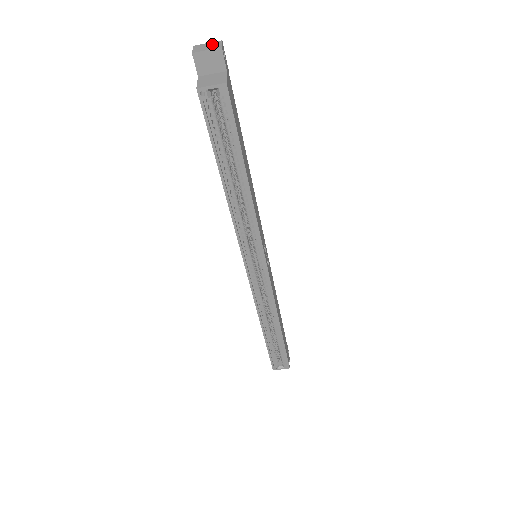
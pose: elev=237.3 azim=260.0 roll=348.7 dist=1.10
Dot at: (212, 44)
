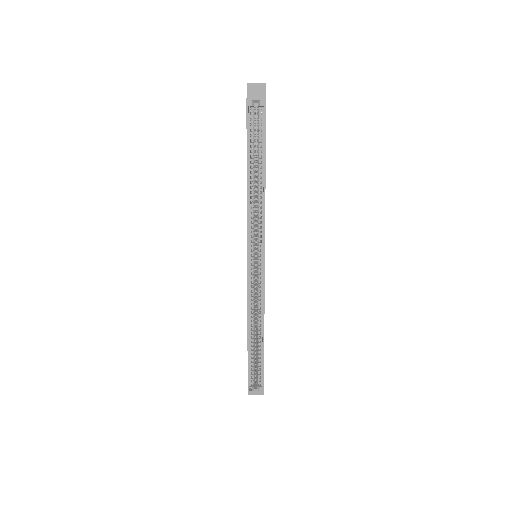
Dot at: occluded
